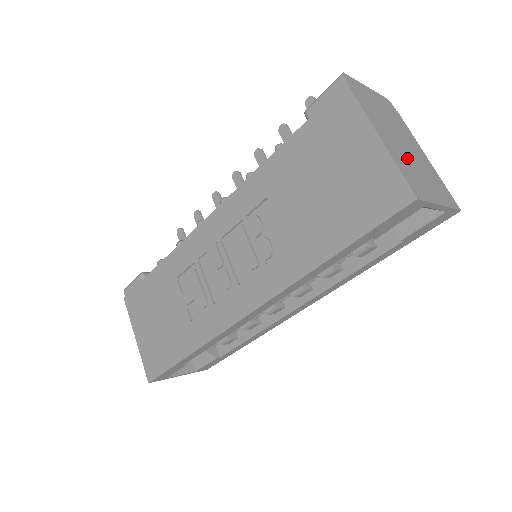
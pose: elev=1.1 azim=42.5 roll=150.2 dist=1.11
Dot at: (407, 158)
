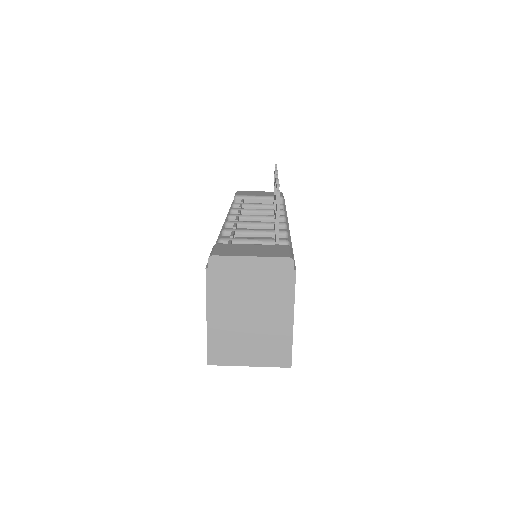
Dot at: (238, 330)
